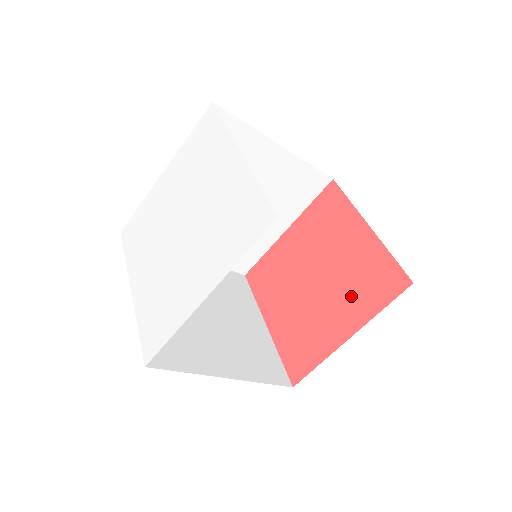
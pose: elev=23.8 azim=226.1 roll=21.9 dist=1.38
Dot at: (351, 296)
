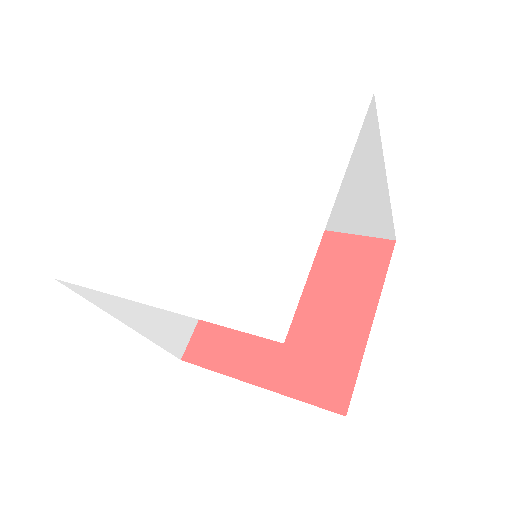
Dot at: (344, 287)
